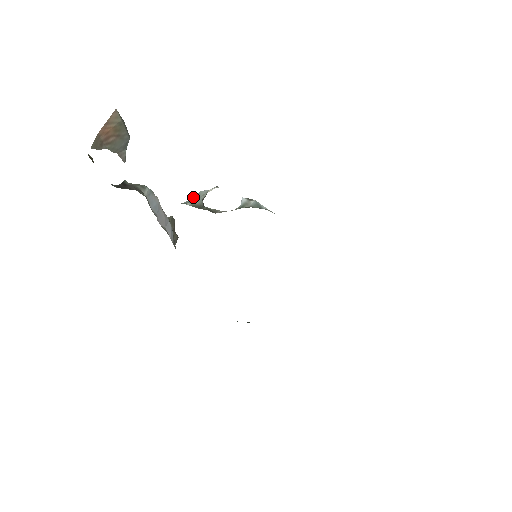
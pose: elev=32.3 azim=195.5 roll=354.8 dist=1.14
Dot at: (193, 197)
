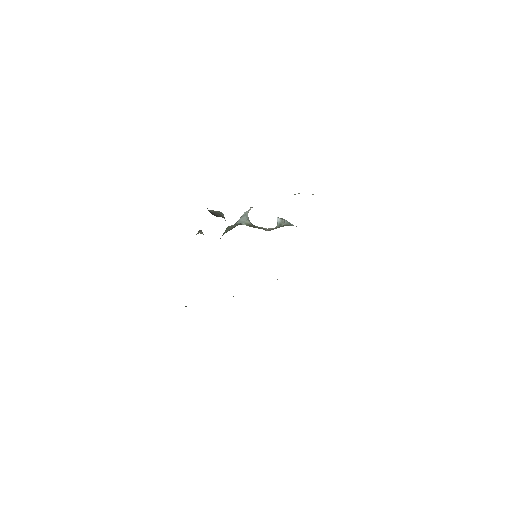
Dot at: (242, 217)
